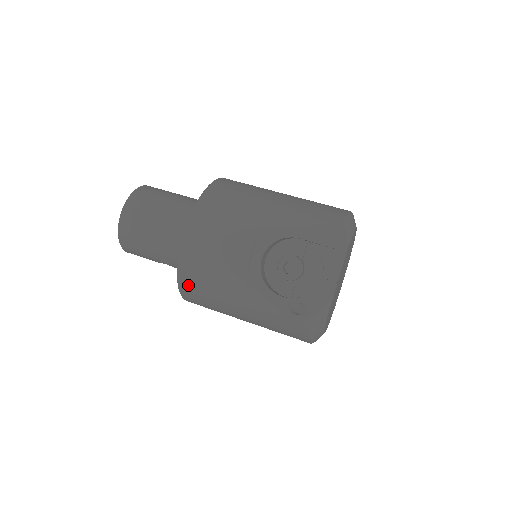
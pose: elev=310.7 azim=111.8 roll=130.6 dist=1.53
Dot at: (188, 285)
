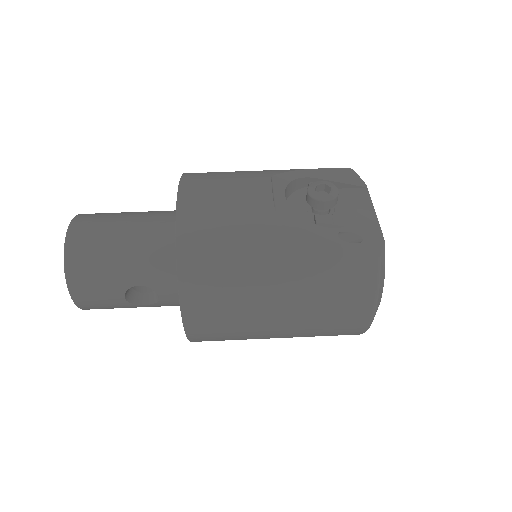
Dot at: (193, 256)
